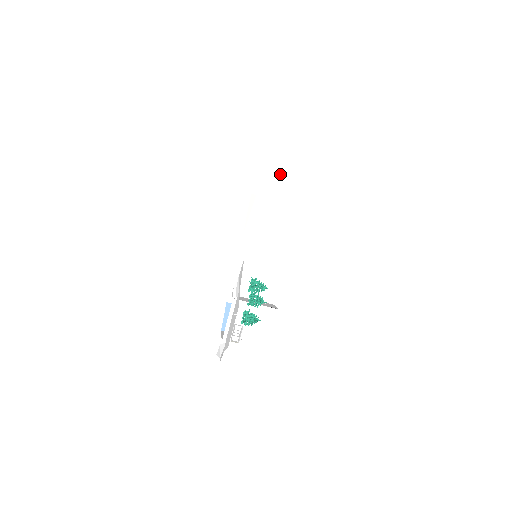
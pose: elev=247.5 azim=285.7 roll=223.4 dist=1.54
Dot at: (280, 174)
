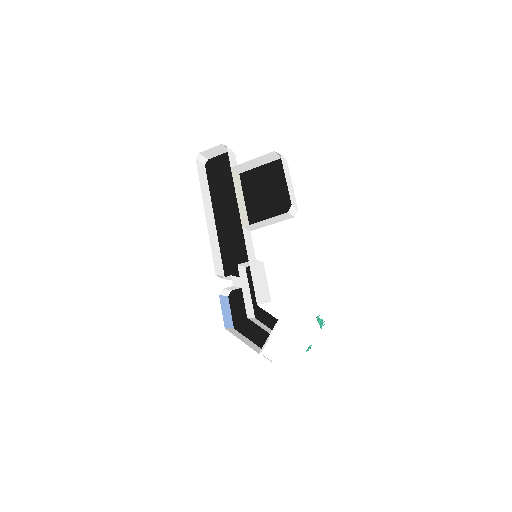
Dot at: occluded
